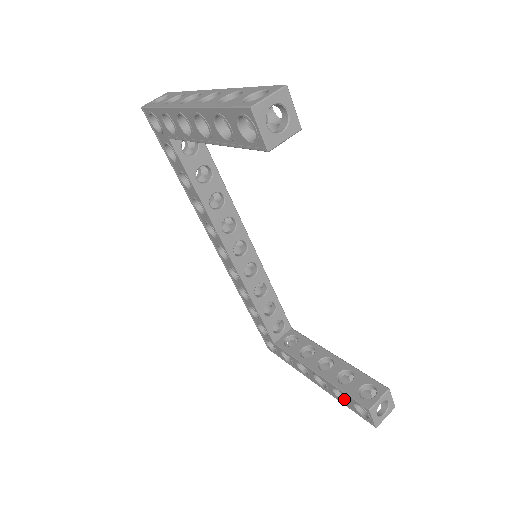
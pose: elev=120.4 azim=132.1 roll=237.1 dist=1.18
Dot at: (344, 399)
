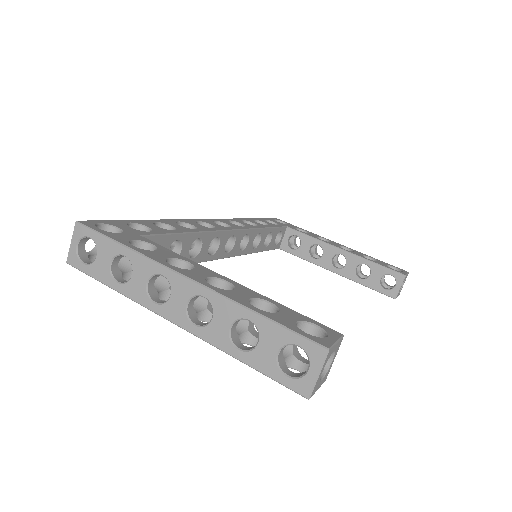
Dot at: occluded
